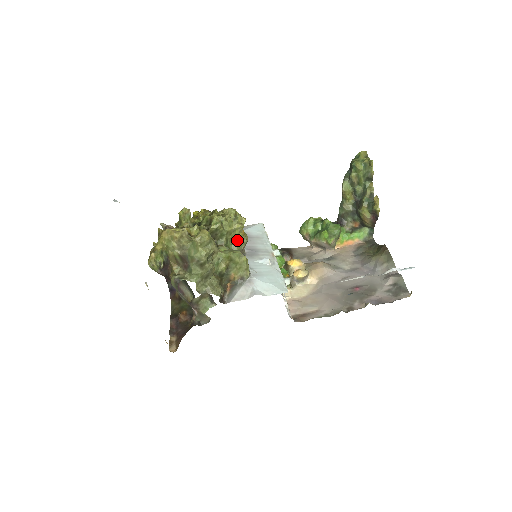
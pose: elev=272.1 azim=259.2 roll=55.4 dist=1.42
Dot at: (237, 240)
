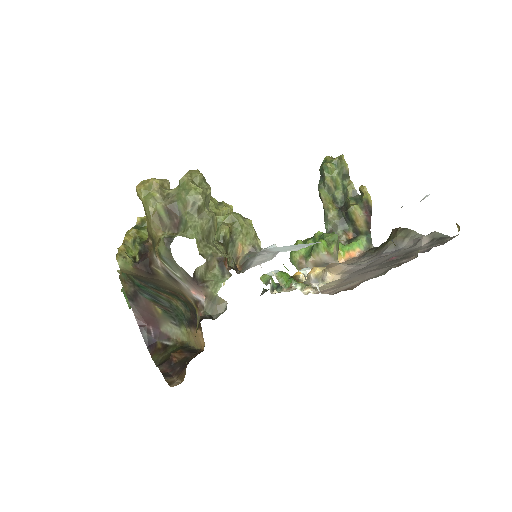
Dot at: occluded
